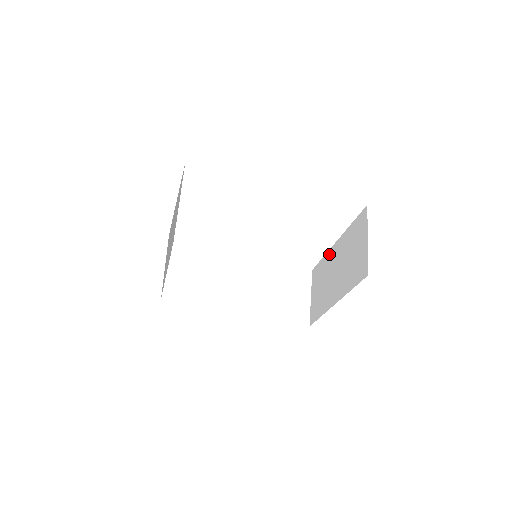
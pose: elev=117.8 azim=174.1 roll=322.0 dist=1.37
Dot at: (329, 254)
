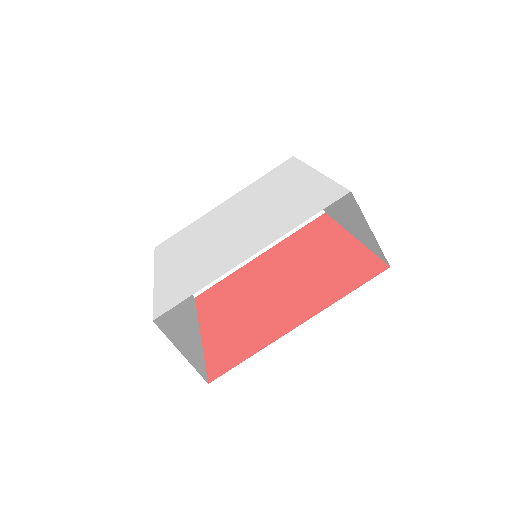
Dot at: occluded
